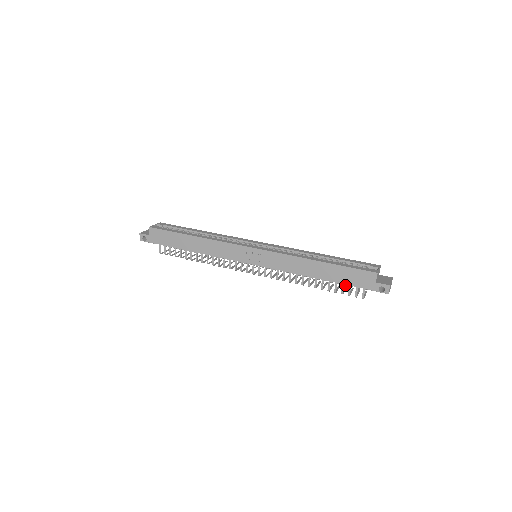
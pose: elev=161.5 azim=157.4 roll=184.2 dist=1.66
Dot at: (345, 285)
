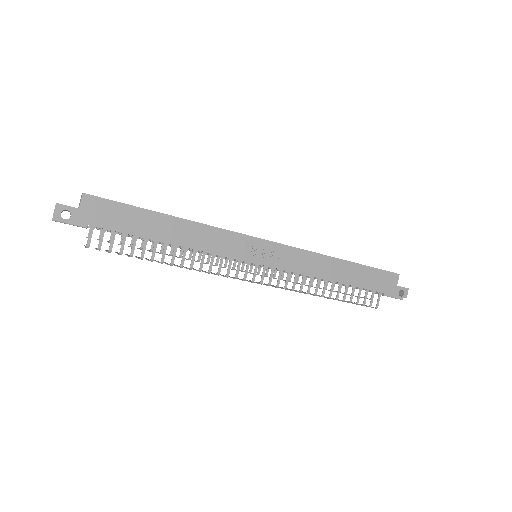
Dot at: occluded
